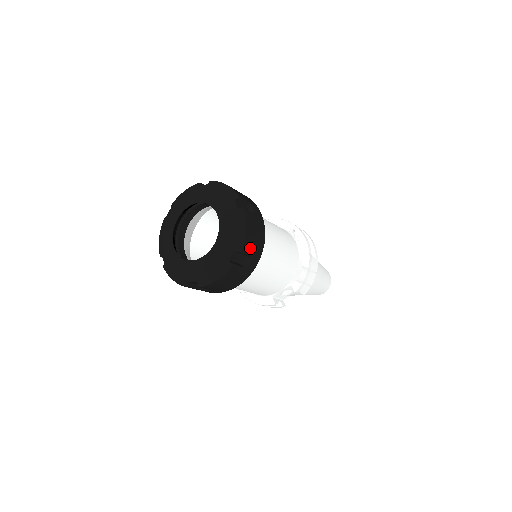
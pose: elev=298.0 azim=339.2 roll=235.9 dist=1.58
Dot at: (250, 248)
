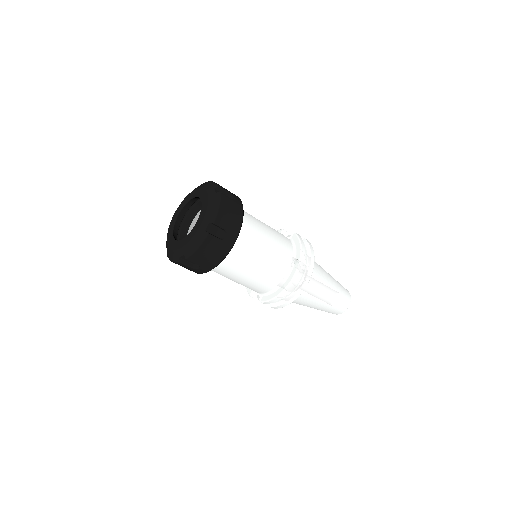
Dot at: (199, 261)
